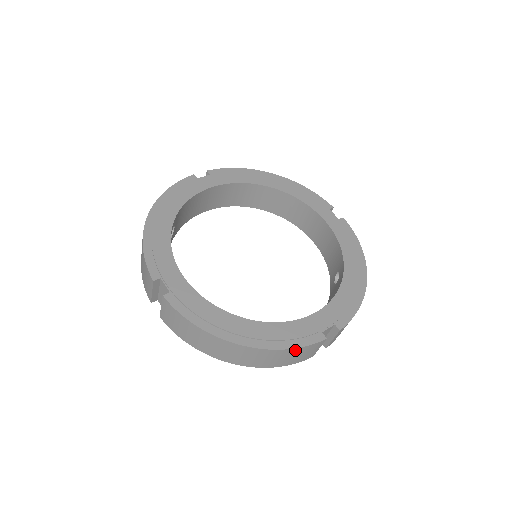
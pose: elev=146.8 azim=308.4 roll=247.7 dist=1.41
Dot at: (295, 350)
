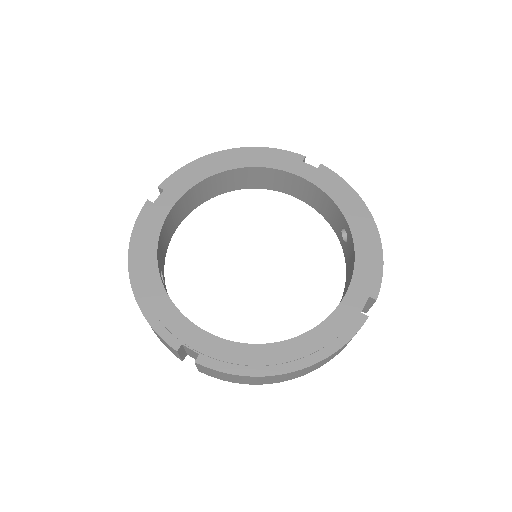
Dot at: occluded
